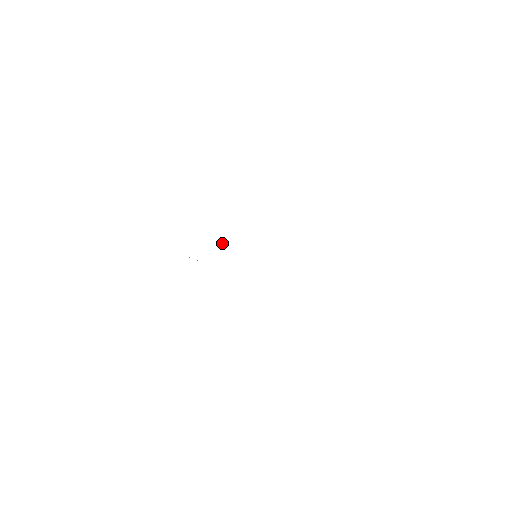
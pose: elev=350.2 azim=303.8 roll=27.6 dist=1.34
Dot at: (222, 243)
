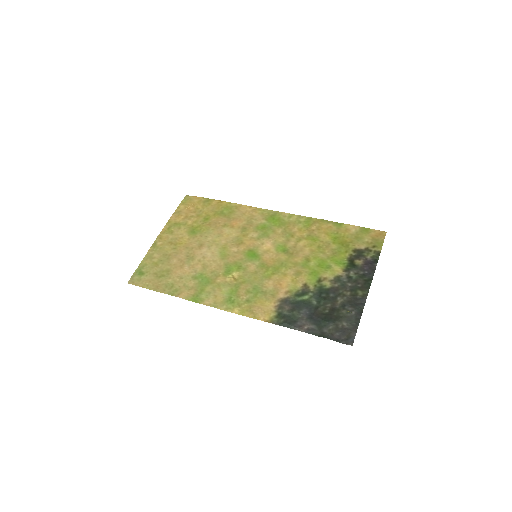
Dot at: (232, 277)
